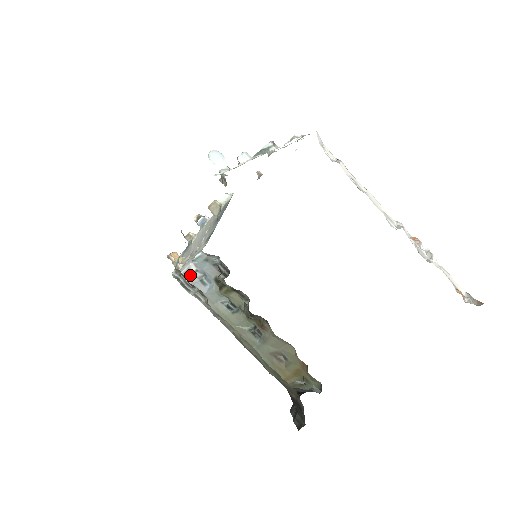
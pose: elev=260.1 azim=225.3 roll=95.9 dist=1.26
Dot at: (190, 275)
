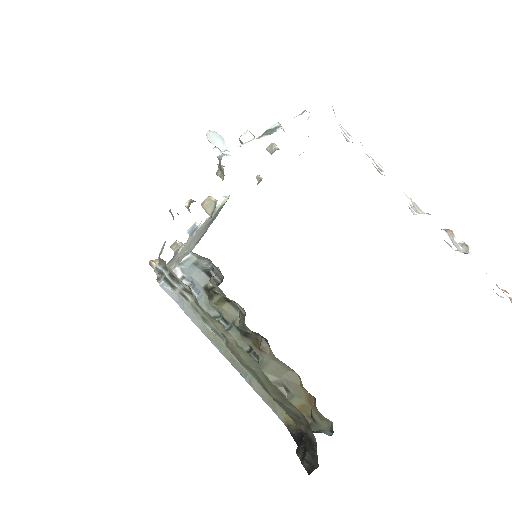
Dot at: occluded
